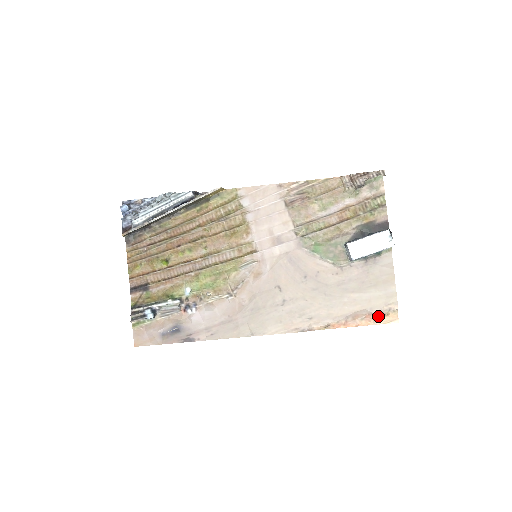
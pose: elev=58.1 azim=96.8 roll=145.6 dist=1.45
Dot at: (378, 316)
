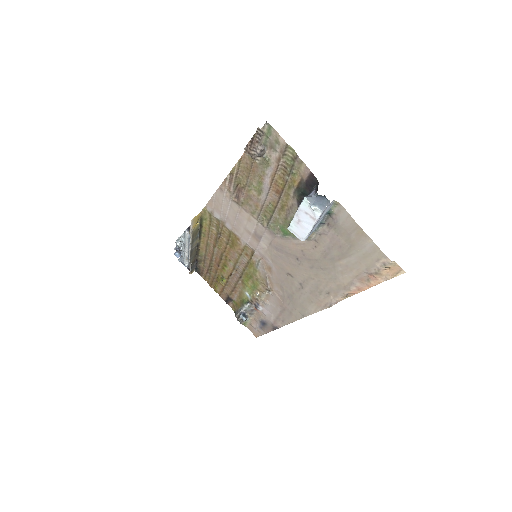
Dot at: (380, 273)
